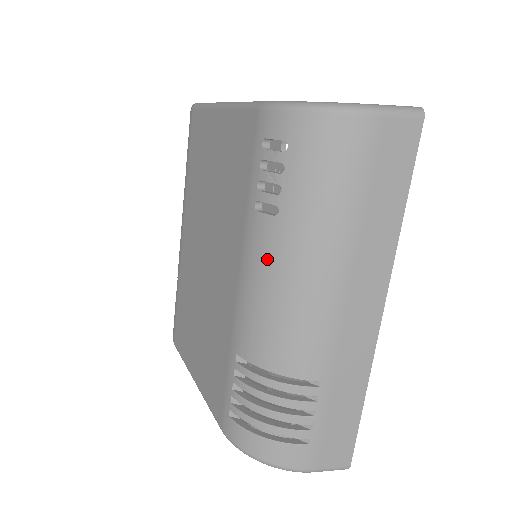
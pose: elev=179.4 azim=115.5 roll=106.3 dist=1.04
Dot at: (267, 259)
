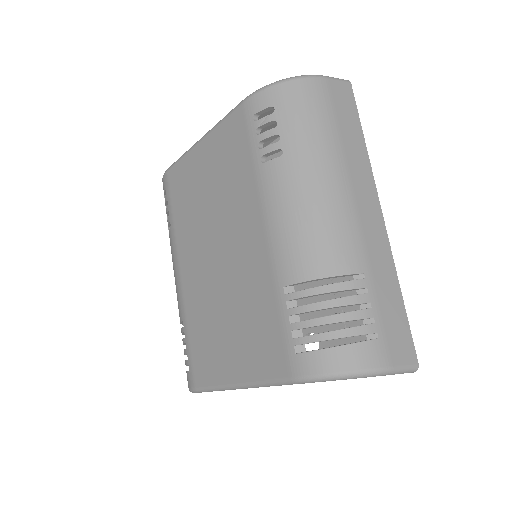
Dot at: (285, 189)
